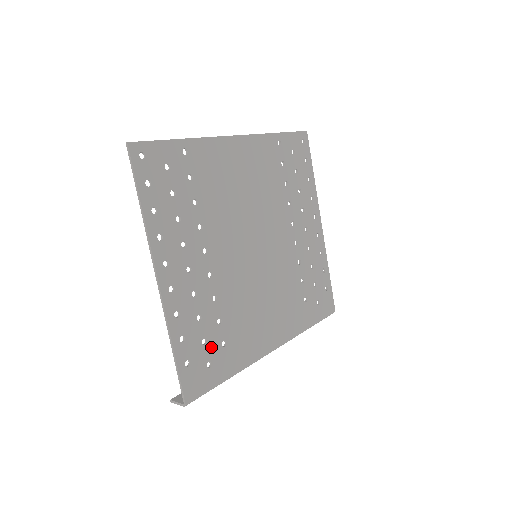
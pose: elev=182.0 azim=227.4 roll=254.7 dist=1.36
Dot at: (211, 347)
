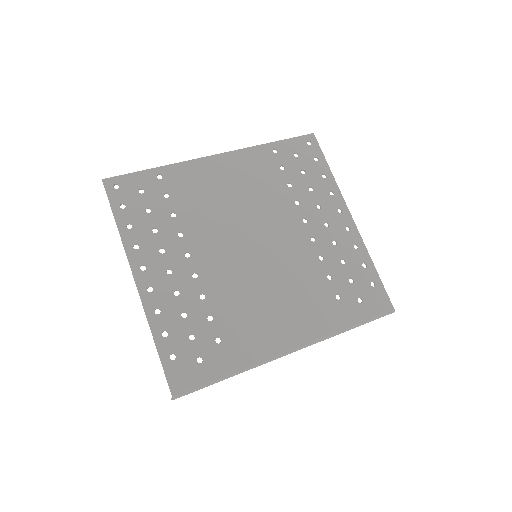
Dot at: (201, 343)
